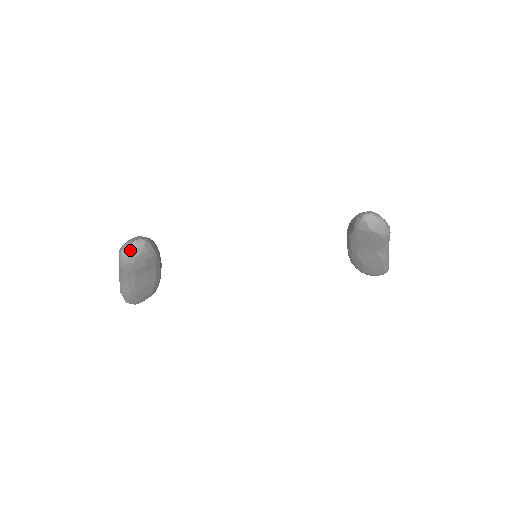
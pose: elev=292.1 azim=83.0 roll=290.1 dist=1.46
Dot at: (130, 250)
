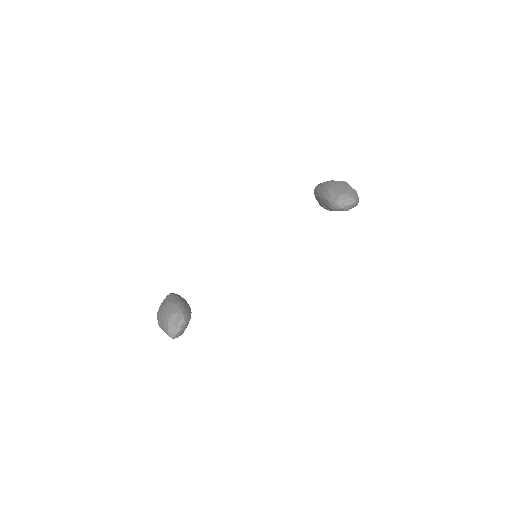
Dot at: (178, 333)
